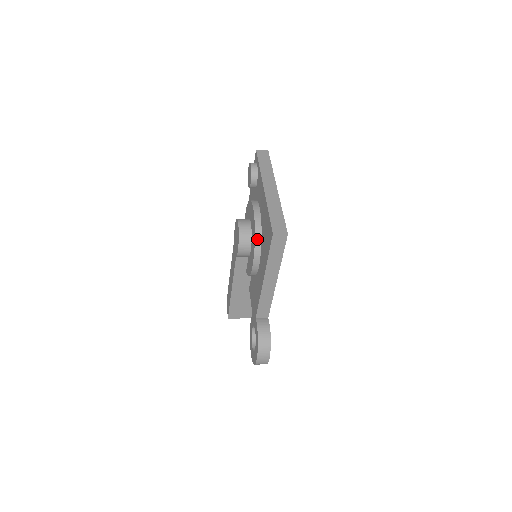
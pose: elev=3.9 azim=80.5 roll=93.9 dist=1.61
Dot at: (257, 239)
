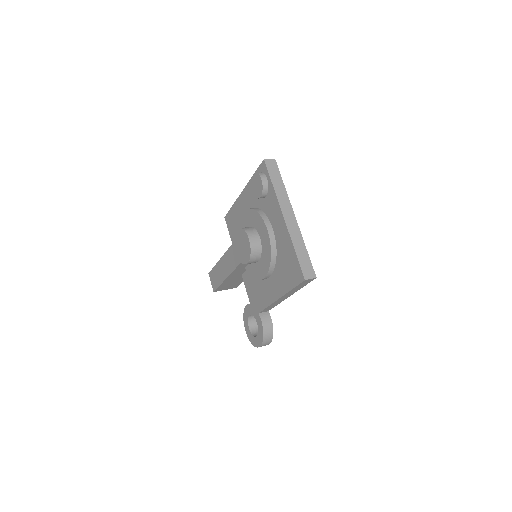
Dot at: (272, 261)
